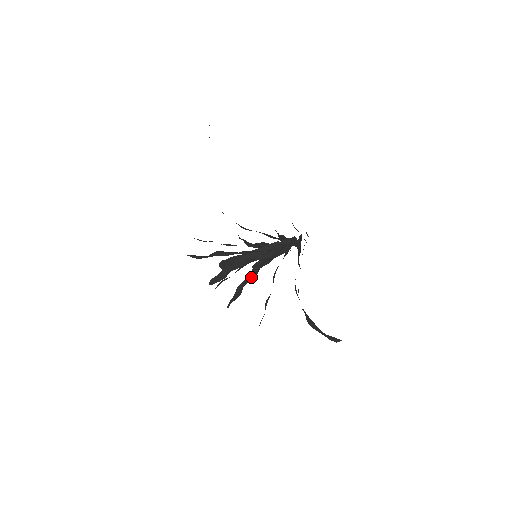
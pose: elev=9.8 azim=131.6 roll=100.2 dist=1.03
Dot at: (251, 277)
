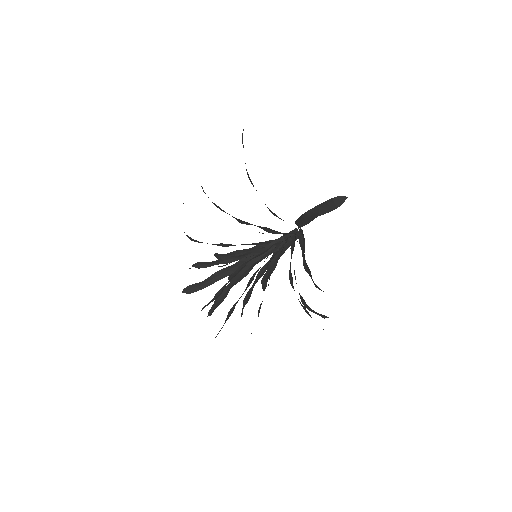
Dot at: occluded
